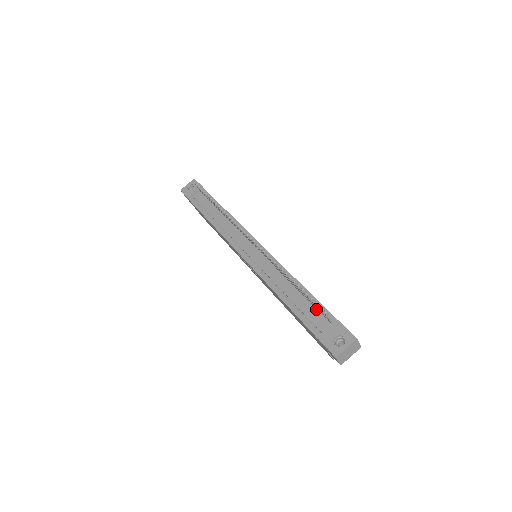
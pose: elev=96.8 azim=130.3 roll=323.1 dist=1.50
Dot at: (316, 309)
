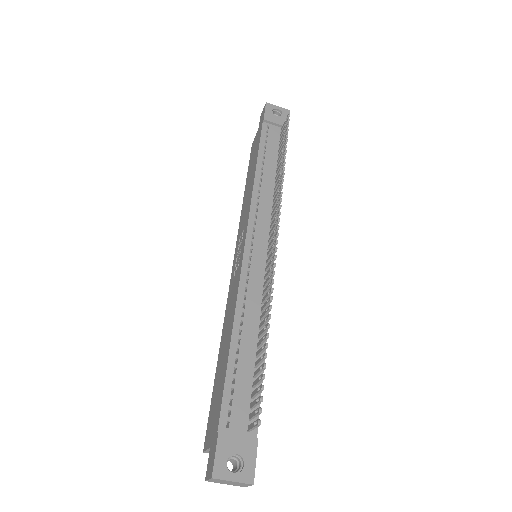
Dot at: (251, 395)
